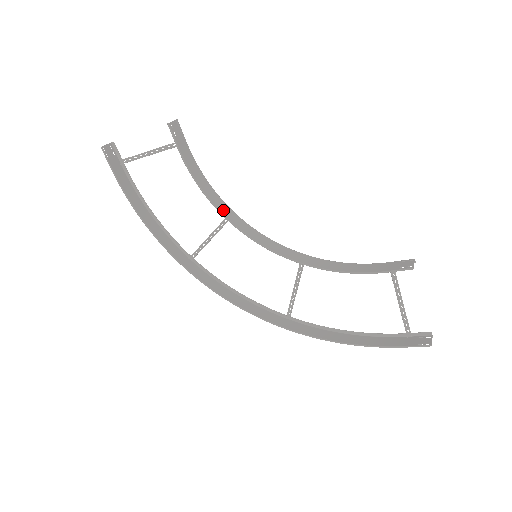
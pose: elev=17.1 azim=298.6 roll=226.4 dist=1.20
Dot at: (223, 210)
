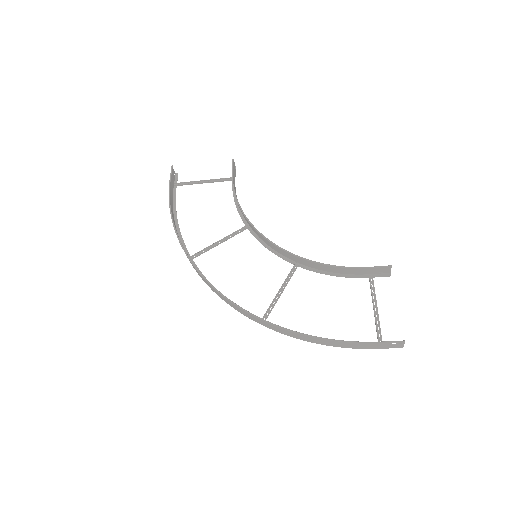
Dot at: occluded
